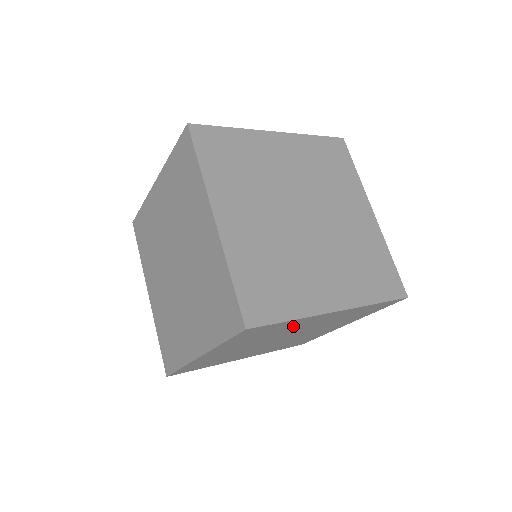
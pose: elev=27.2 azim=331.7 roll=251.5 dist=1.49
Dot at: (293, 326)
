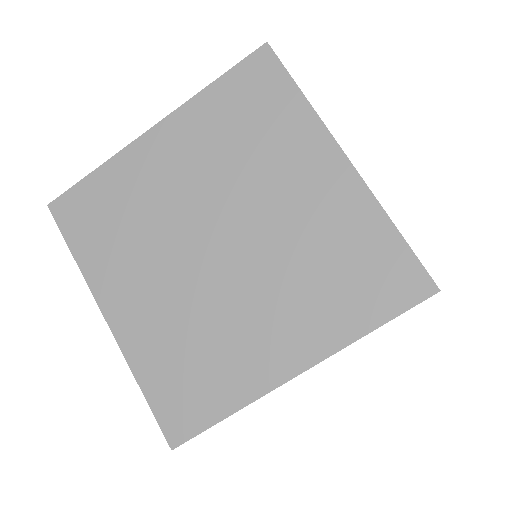
Dot at: (281, 150)
